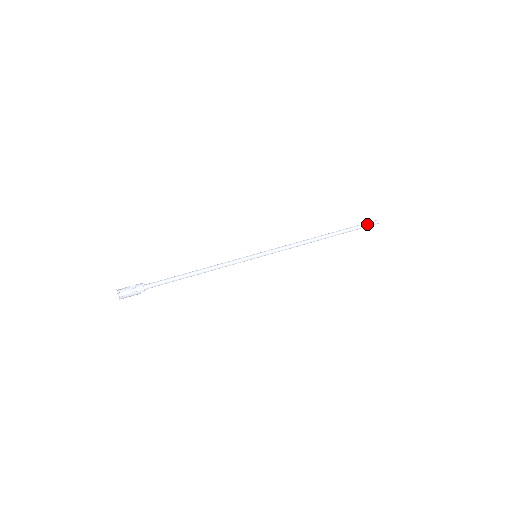
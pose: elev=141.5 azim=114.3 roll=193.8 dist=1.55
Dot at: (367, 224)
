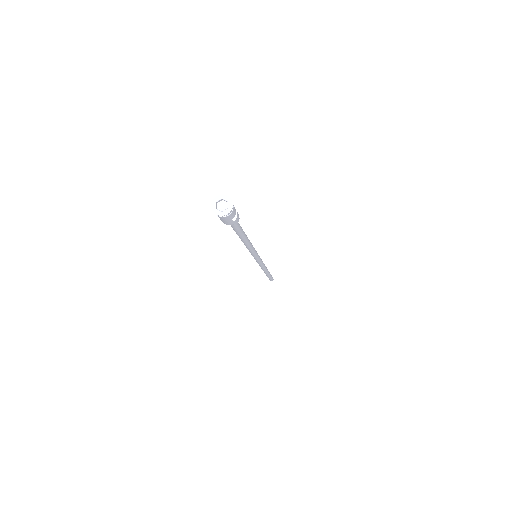
Dot at: (272, 277)
